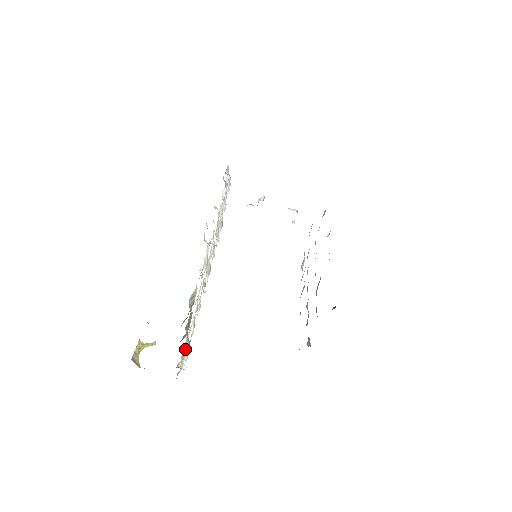
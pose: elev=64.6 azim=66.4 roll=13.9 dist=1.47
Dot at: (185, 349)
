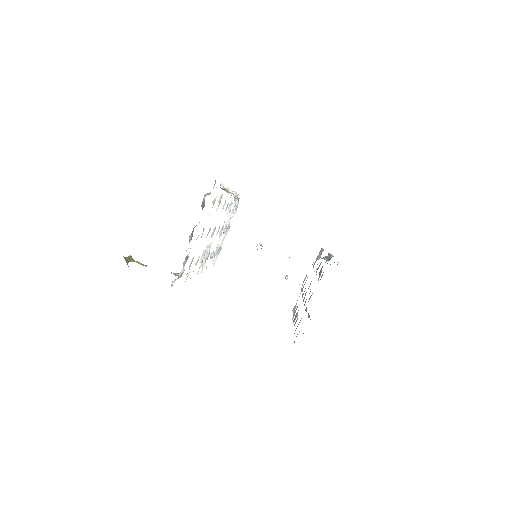
Dot at: occluded
